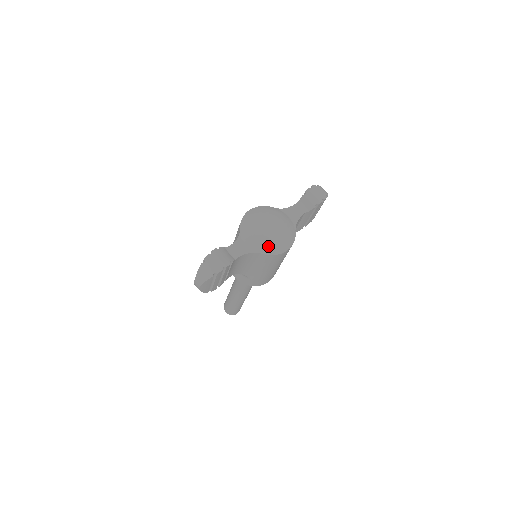
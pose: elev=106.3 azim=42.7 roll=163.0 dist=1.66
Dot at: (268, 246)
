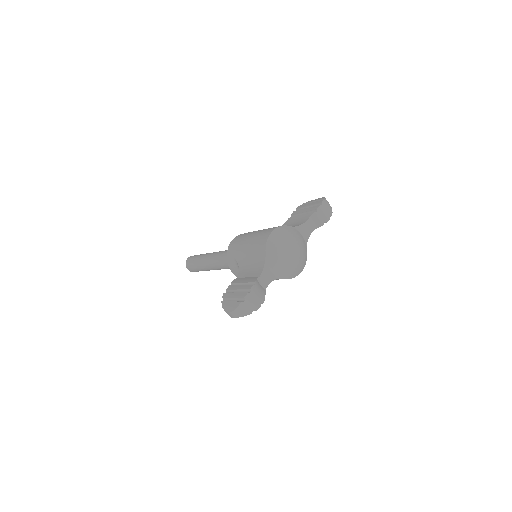
Dot at: (290, 272)
